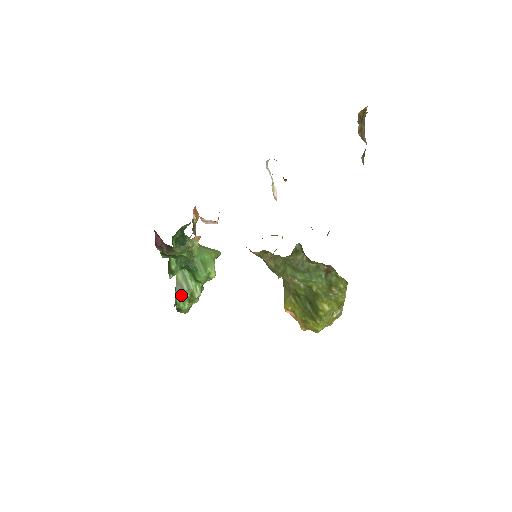
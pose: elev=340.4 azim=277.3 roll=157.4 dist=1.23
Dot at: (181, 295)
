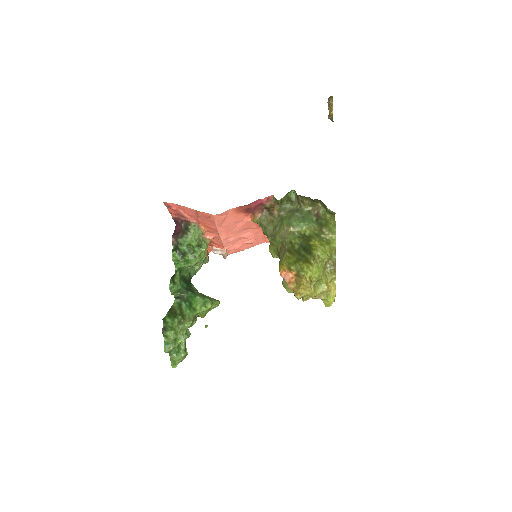
Dot at: (172, 316)
